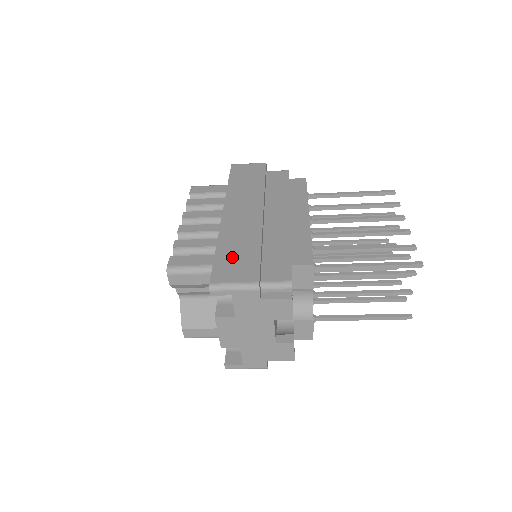
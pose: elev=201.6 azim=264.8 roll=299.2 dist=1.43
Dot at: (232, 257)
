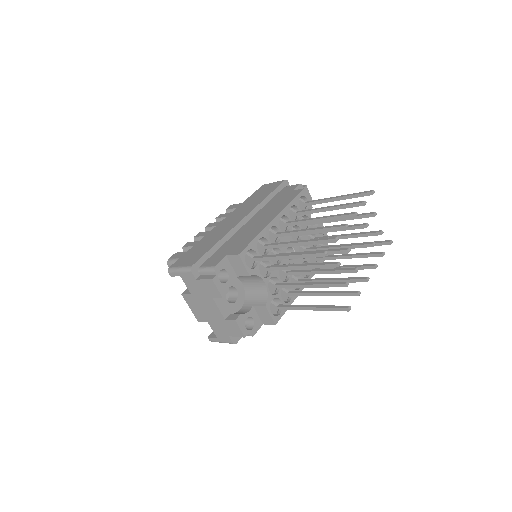
Dot at: (196, 250)
